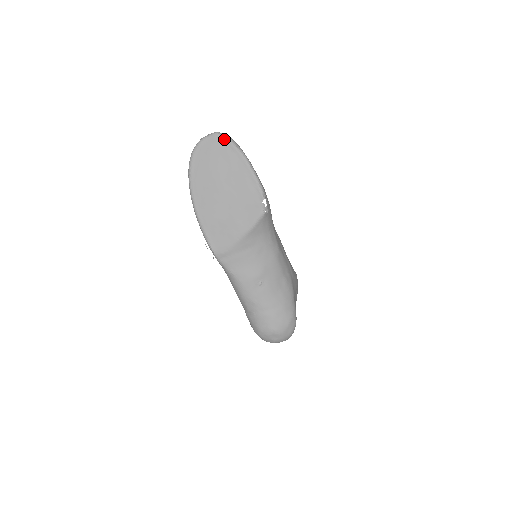
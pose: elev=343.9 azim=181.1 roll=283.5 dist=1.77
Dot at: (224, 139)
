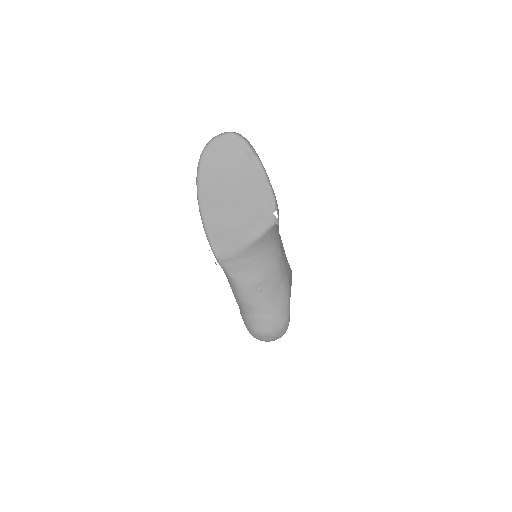
Dot at: (240, 142)
